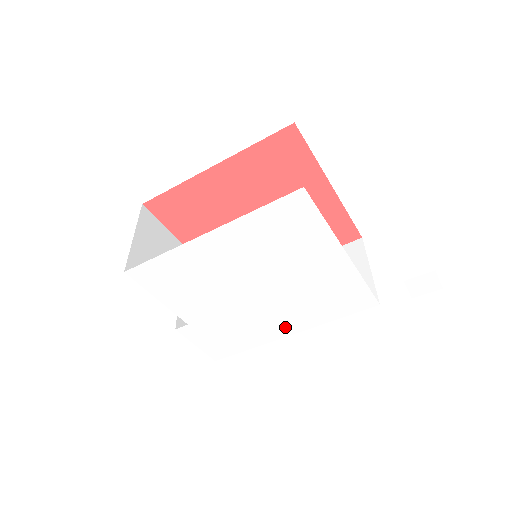
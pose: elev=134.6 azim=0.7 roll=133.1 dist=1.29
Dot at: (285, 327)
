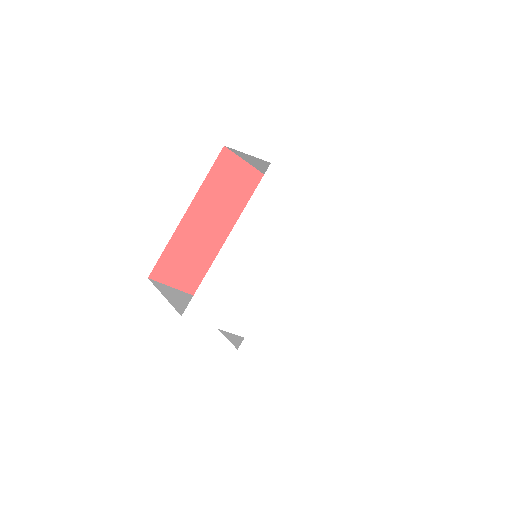
Dot at: (310, 292)
